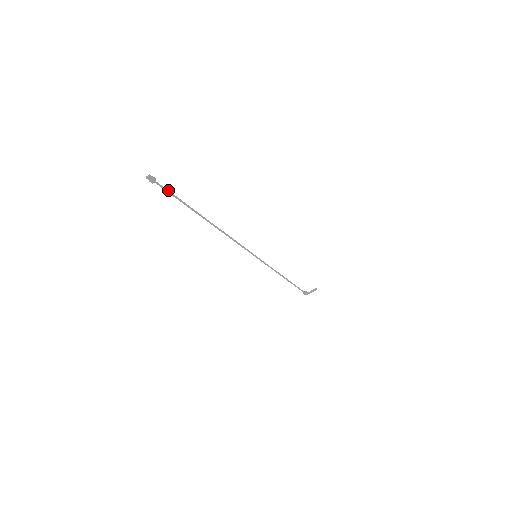
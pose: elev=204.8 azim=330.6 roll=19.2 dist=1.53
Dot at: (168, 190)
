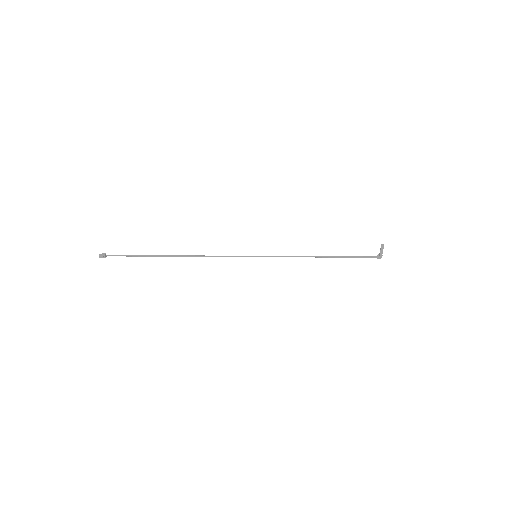
Dot at: (121, 255)
